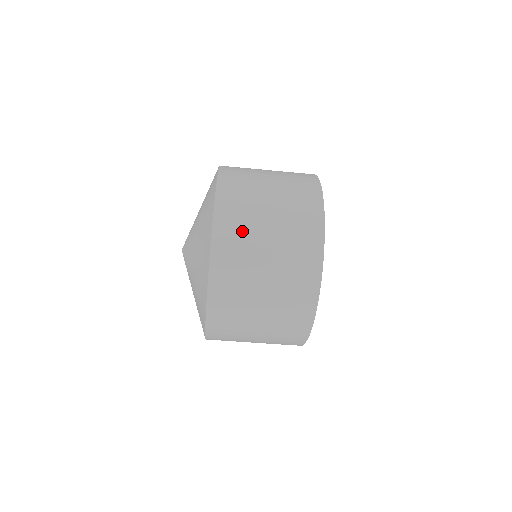
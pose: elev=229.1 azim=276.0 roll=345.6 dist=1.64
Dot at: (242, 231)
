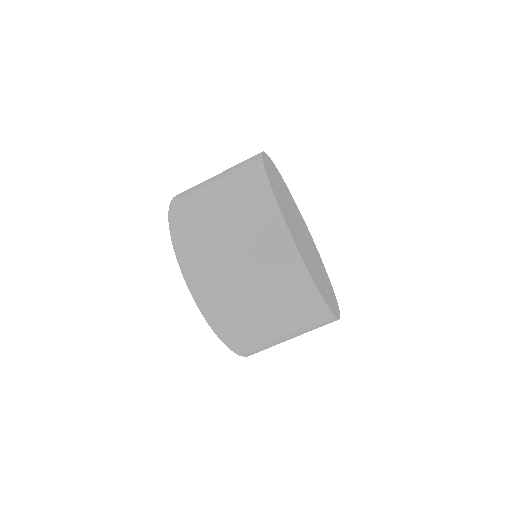
Dot at: (234, 313)
